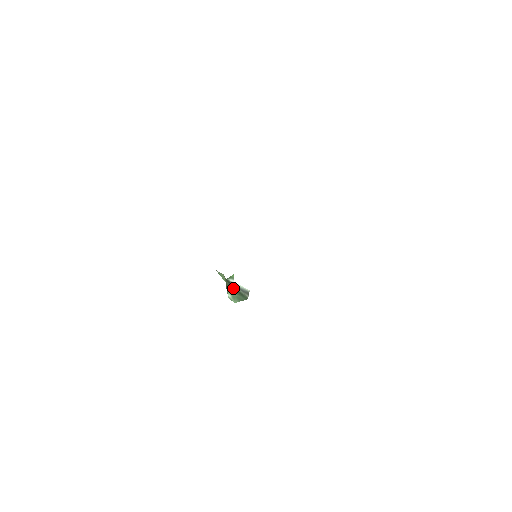
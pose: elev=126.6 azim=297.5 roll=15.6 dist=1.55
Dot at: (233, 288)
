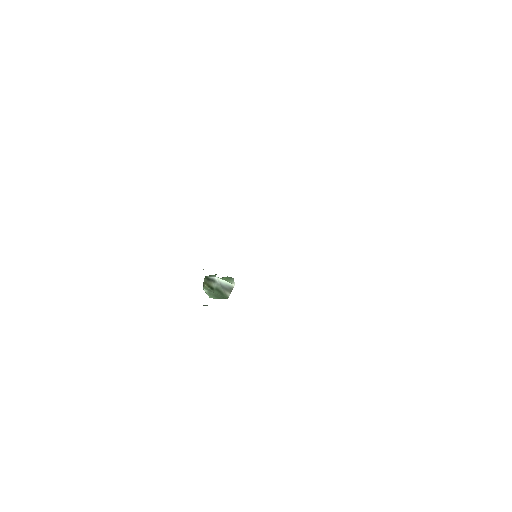
Dot at: (212, 285)
